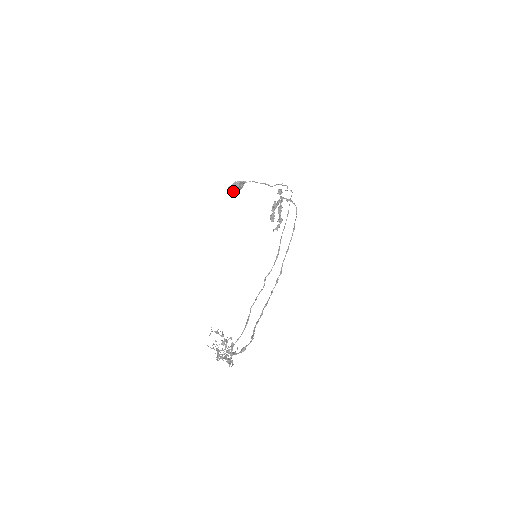
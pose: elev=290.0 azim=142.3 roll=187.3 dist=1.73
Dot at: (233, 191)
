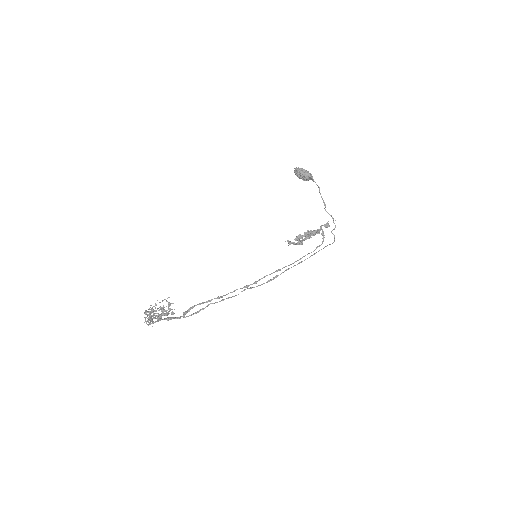
Dot at: (297, 175)
